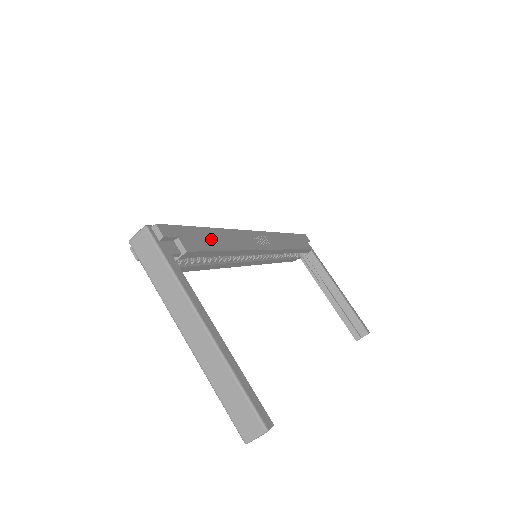
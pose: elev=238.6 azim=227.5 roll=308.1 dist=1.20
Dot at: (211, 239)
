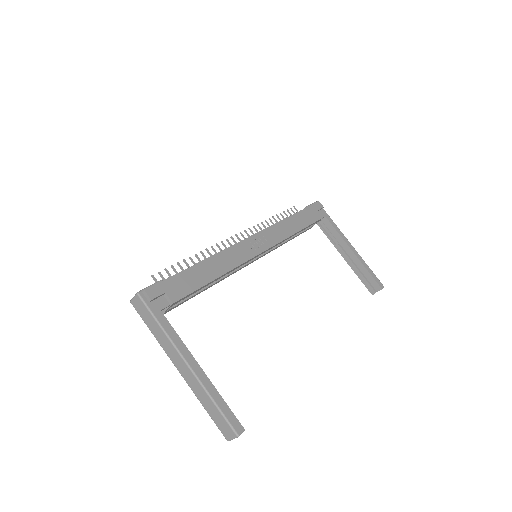
Dot at: (199, 275)
